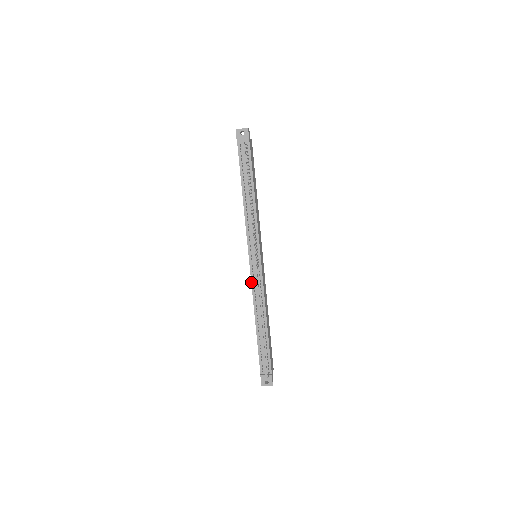
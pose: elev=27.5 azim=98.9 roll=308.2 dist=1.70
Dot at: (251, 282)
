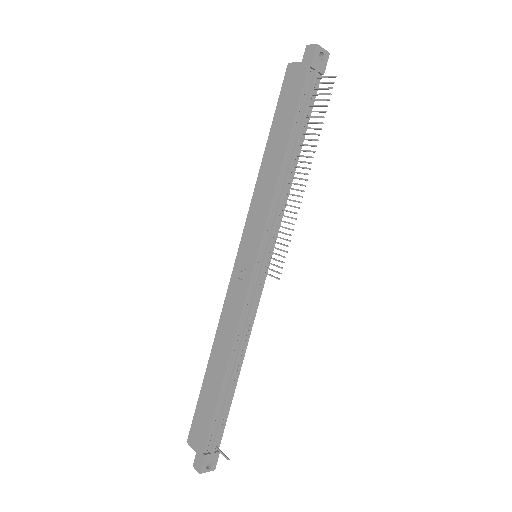
Dot at: (245, 298)
